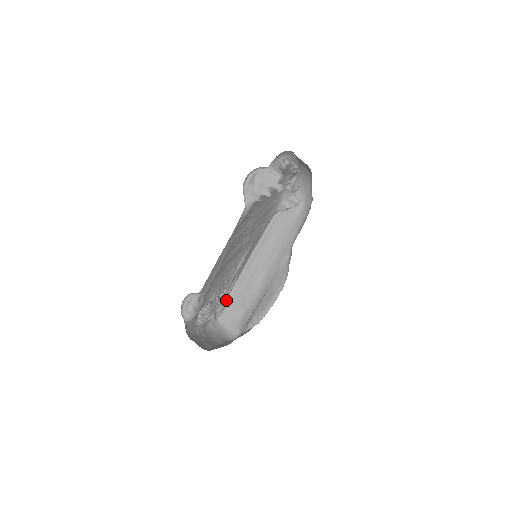
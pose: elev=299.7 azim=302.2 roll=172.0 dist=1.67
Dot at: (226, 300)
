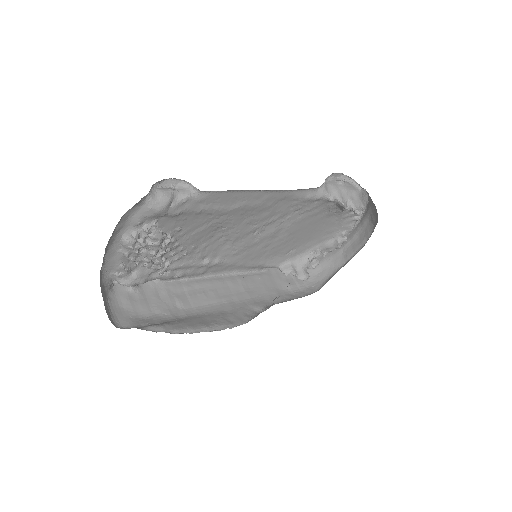
Dot at: (149, 279)
